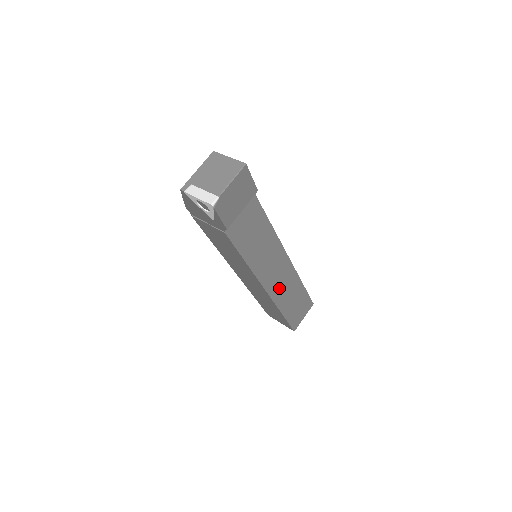
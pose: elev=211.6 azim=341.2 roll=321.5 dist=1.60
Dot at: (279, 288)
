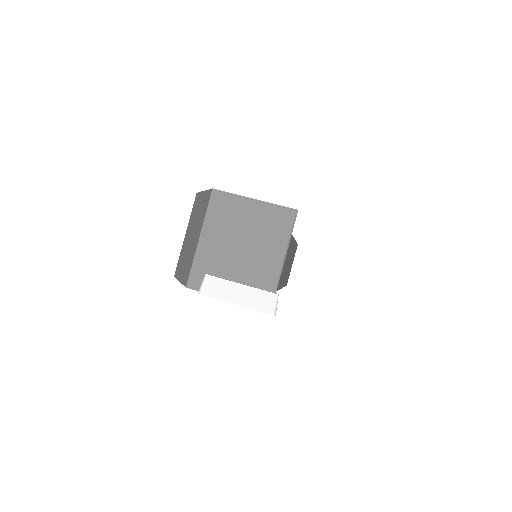
Dot at: (284, 271)
